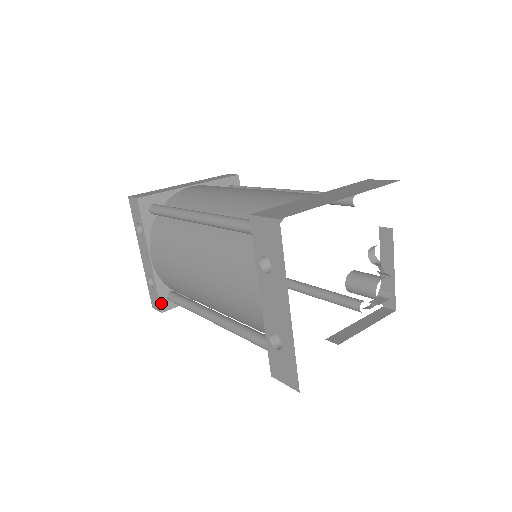
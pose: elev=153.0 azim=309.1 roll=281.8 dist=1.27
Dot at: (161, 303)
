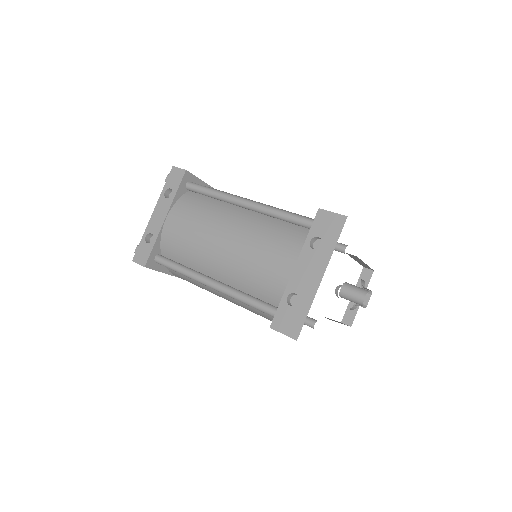
Dot at: (149, 259)
